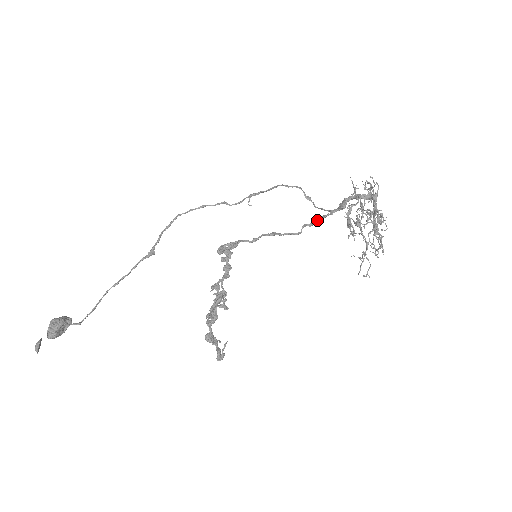
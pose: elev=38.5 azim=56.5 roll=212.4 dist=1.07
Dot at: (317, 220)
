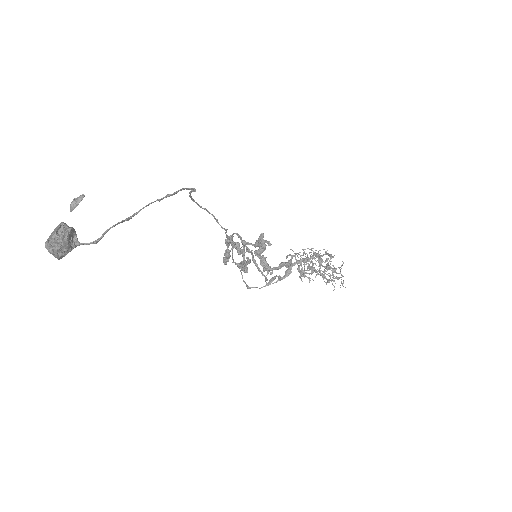
Dot at: (274, 278)
